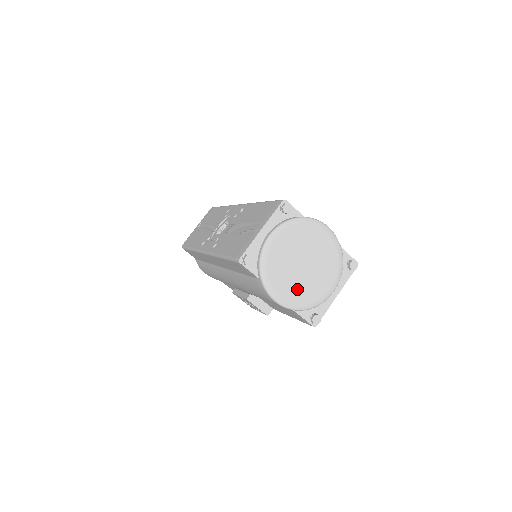
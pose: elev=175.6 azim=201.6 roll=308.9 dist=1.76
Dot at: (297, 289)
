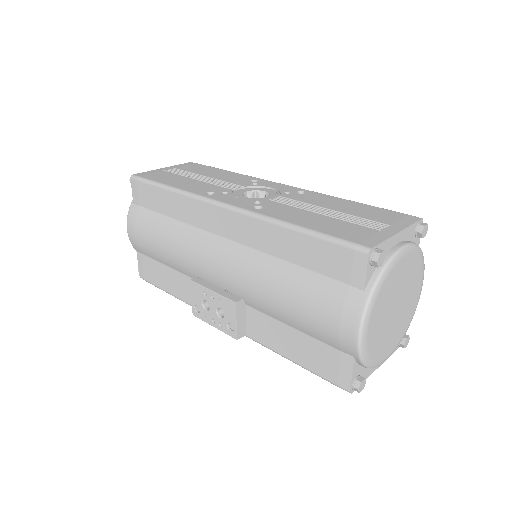
Dot at: (378, 333)
